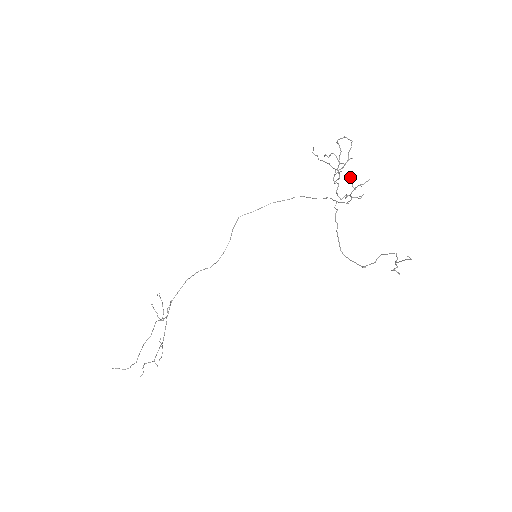
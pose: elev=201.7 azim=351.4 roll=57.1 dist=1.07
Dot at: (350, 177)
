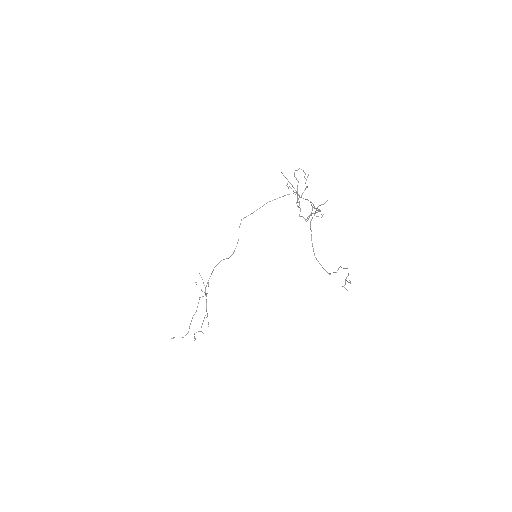
Dot at: (310, 201)
